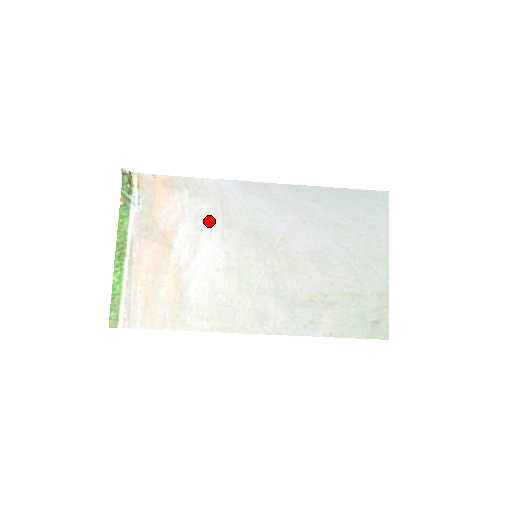
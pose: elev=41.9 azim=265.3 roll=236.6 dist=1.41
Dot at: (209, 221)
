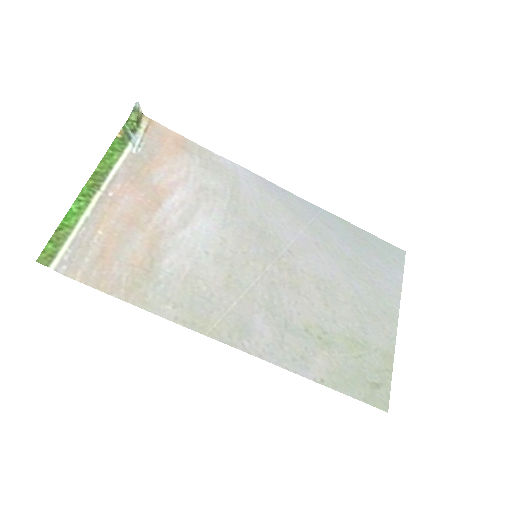
Dot at: (214, 198)
